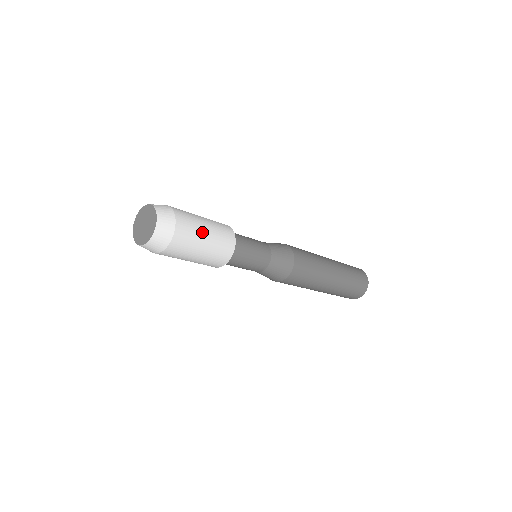
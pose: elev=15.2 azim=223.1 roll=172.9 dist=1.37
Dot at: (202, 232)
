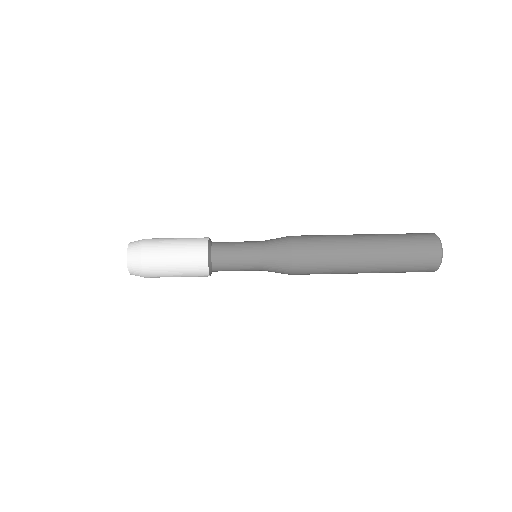
Dot at: (169, 262)
